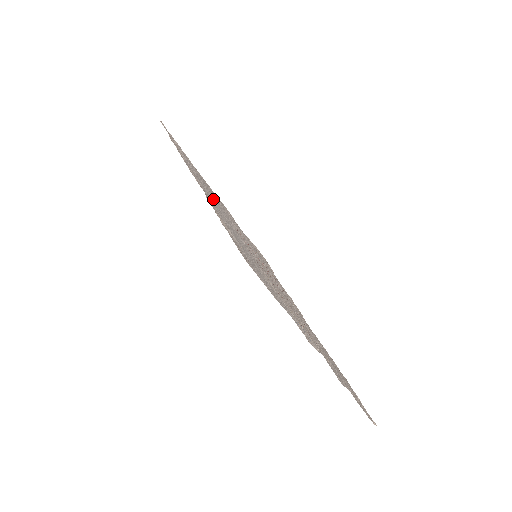
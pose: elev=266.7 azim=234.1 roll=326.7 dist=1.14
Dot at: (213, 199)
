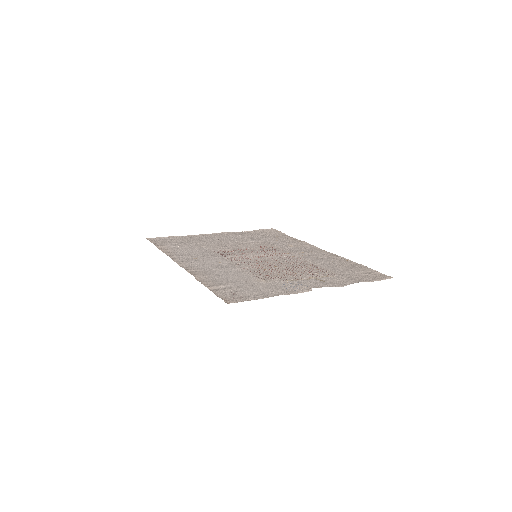
Dot at: (205, 261)
